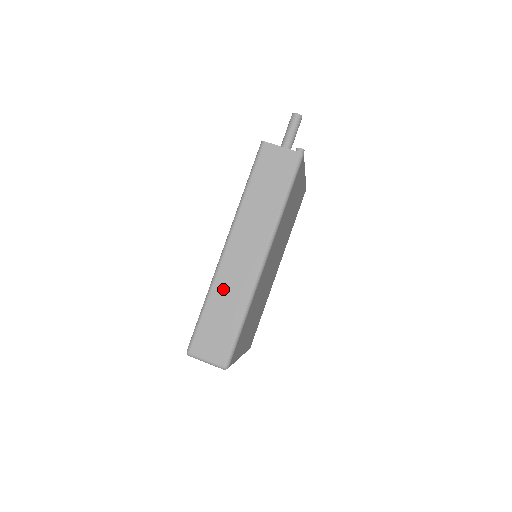
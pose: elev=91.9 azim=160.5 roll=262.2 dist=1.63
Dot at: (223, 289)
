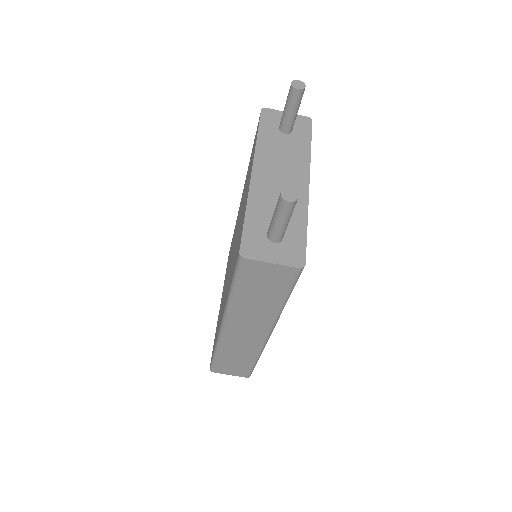
Dot at: (231, 349)
